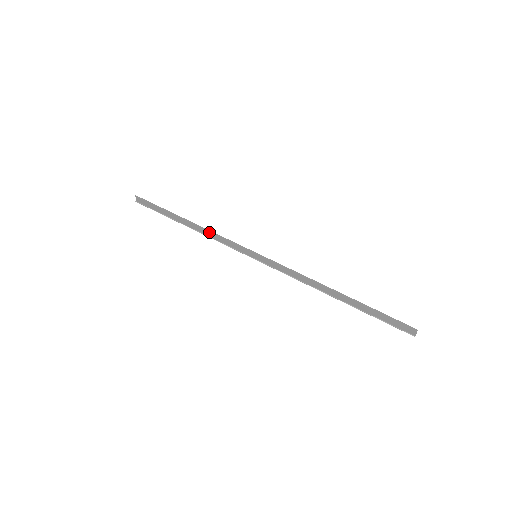
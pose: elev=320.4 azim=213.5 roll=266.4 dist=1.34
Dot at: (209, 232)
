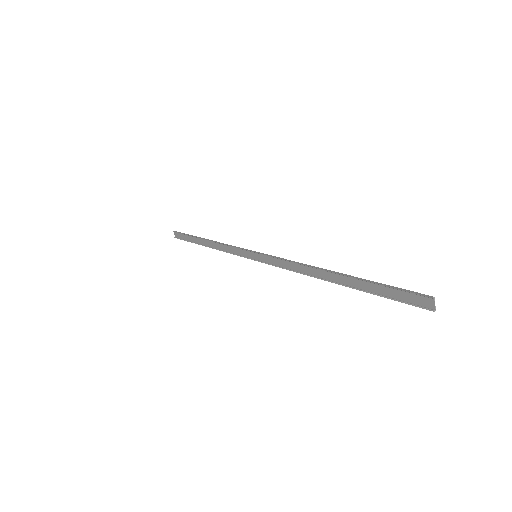
Dot at: (220, 245)
